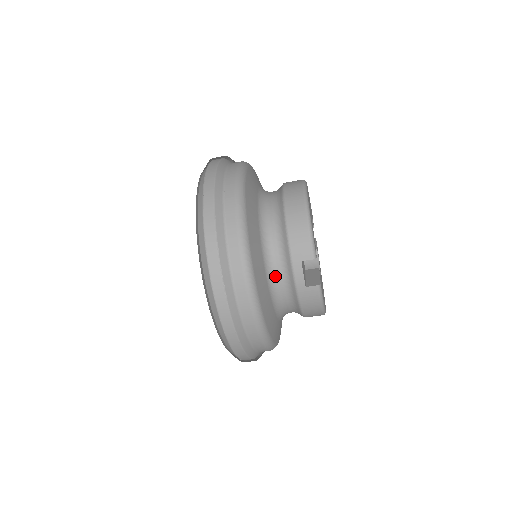
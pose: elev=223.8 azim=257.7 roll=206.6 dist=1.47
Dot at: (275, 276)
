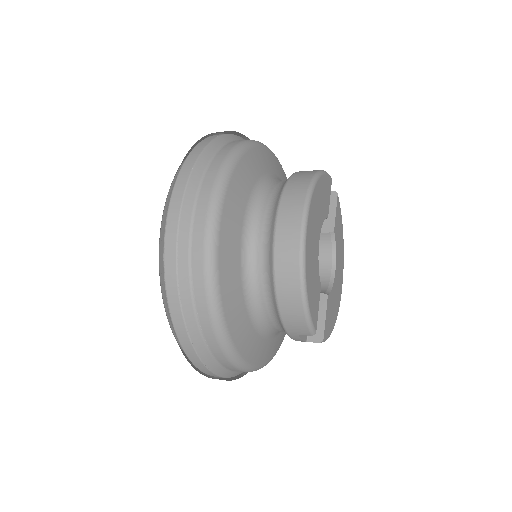
Dot at: (272, 330)
